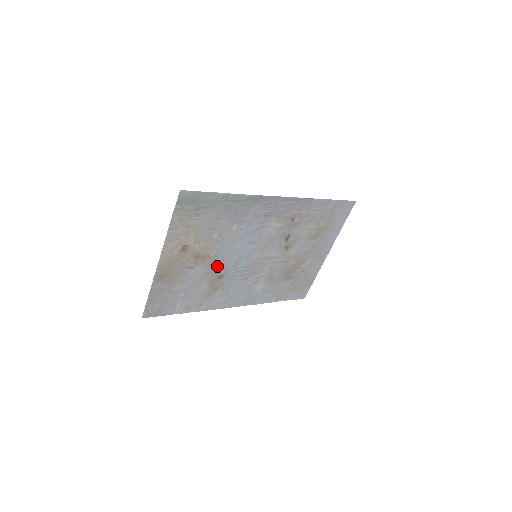
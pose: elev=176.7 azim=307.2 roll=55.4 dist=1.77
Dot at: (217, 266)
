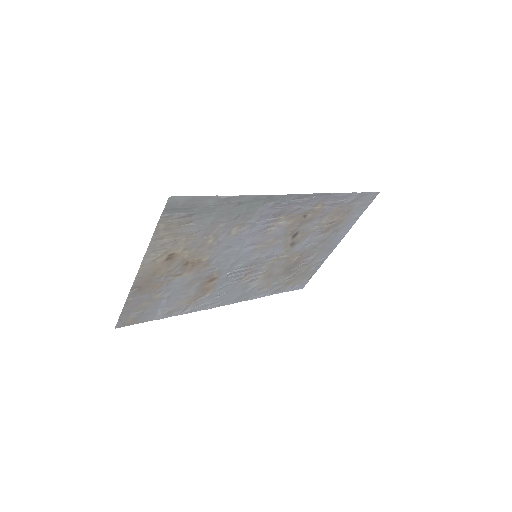
Dot at: (209, 270)
